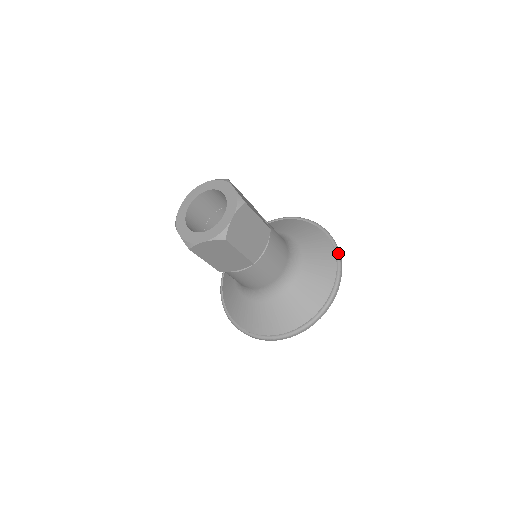
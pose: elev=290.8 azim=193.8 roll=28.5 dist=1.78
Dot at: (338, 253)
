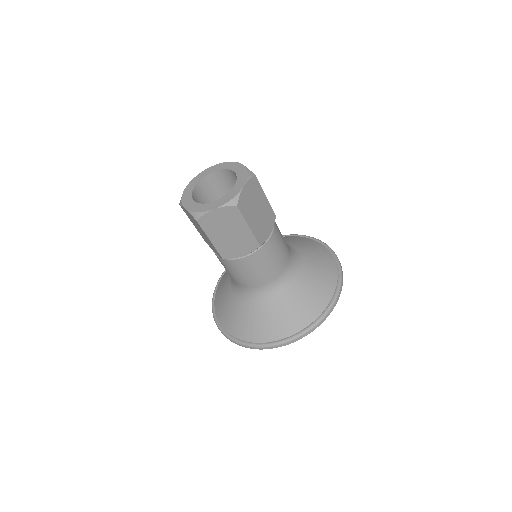
Dot at: (322, 317)
